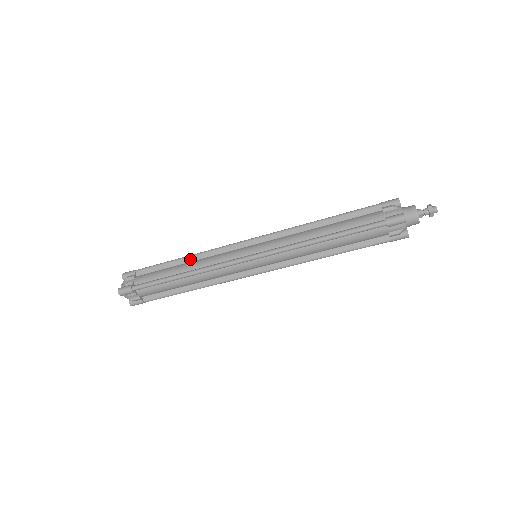
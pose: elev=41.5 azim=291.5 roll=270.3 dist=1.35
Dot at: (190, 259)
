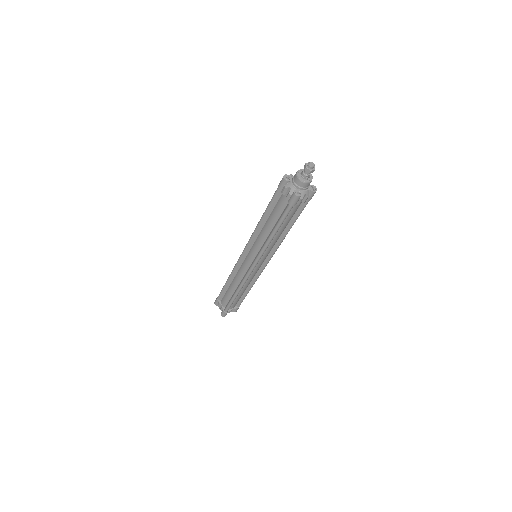
Dot at: (231, 280)
